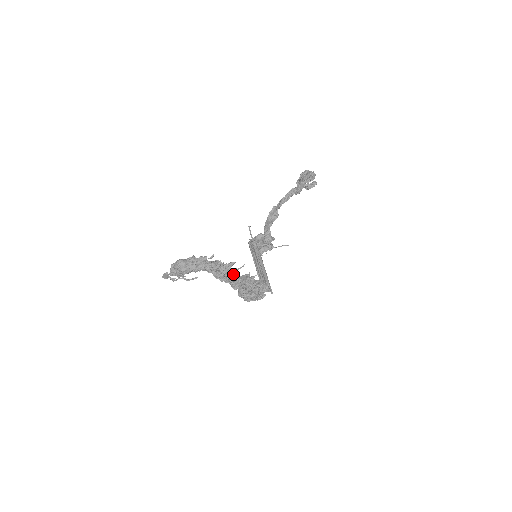
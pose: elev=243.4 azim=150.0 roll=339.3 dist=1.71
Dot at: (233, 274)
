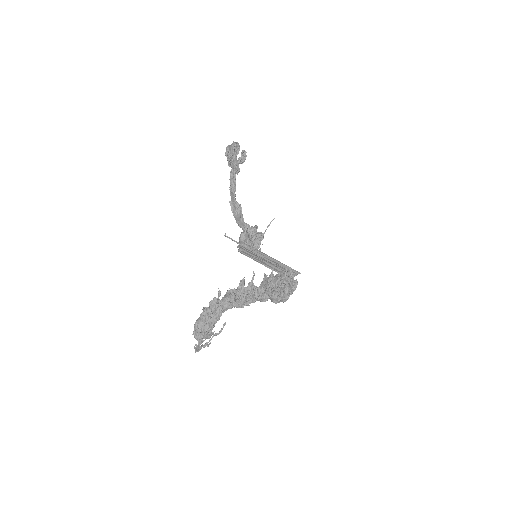
Dot at: (252, 290)
